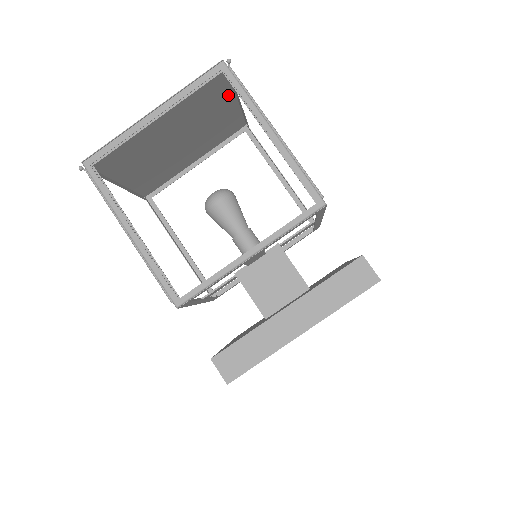
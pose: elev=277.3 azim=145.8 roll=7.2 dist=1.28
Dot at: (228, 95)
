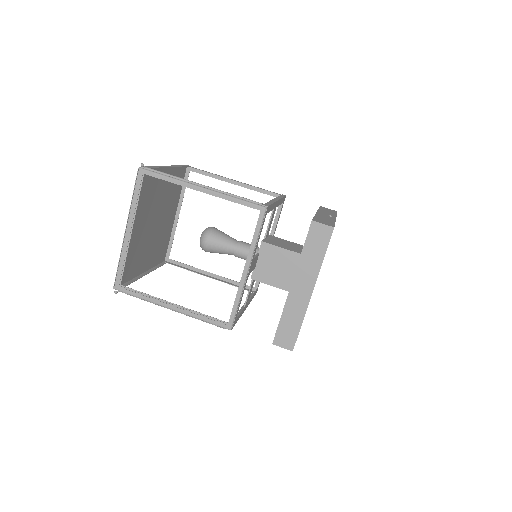
Dot at: occluded
